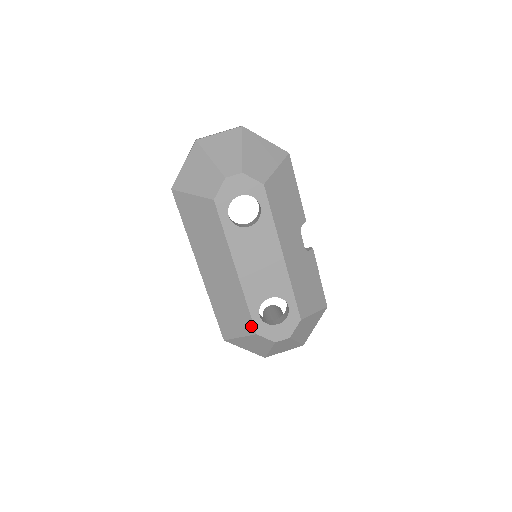
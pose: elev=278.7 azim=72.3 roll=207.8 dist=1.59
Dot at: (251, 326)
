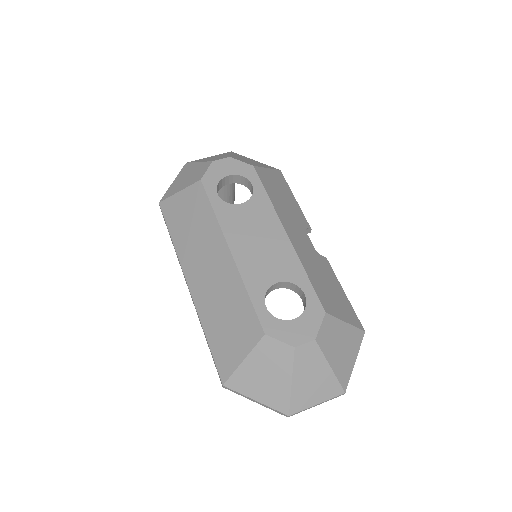
Dot at: (256, 325)
